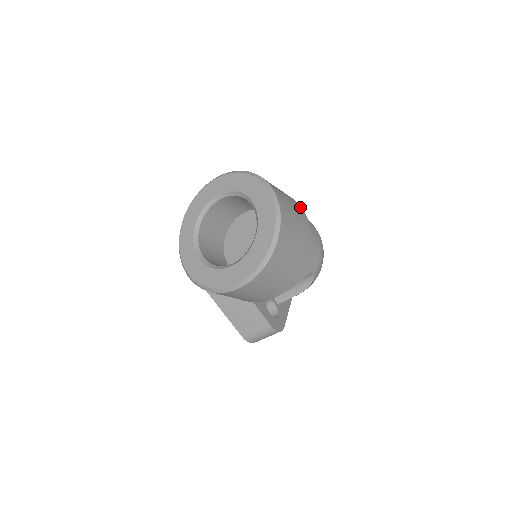
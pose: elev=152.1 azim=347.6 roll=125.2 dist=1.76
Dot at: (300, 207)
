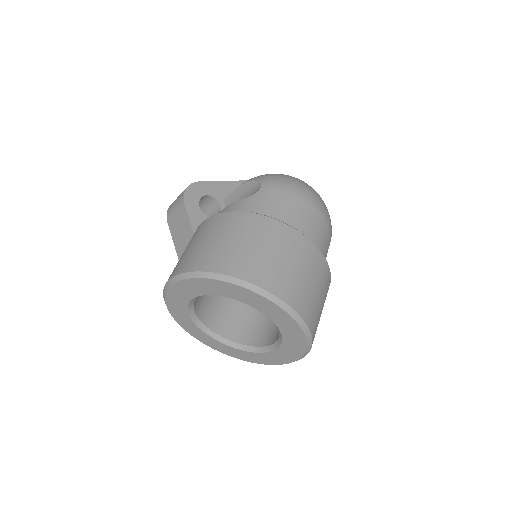
Dot at: (288, 232)
